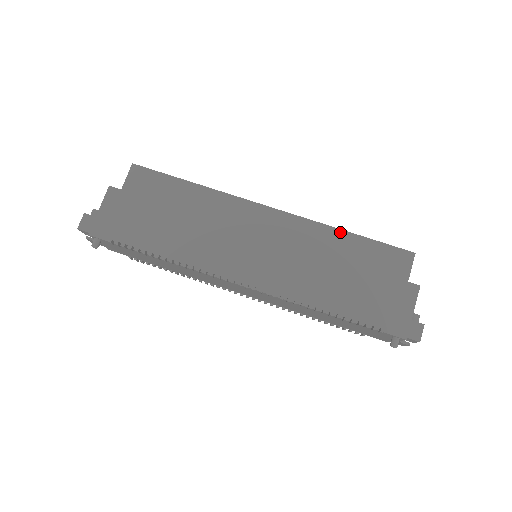
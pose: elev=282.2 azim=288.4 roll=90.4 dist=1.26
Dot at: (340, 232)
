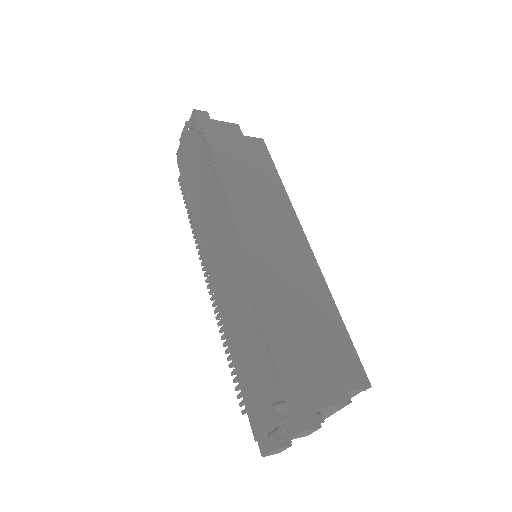
Dot at: (334, 305)
